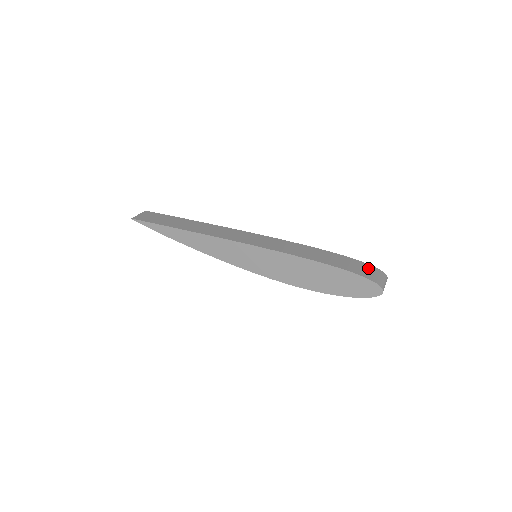
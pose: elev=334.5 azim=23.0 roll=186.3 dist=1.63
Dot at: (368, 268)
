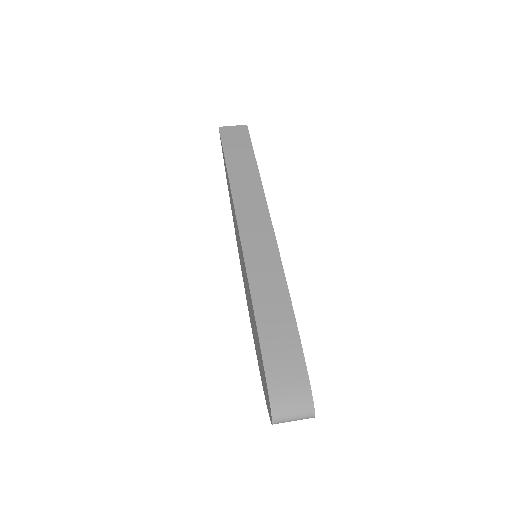
Dot at: (297, 384)
